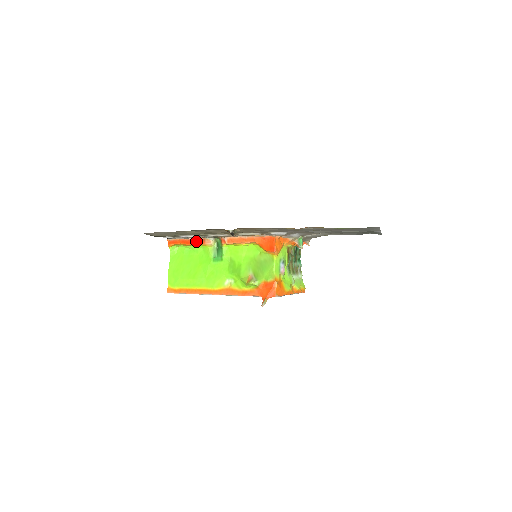
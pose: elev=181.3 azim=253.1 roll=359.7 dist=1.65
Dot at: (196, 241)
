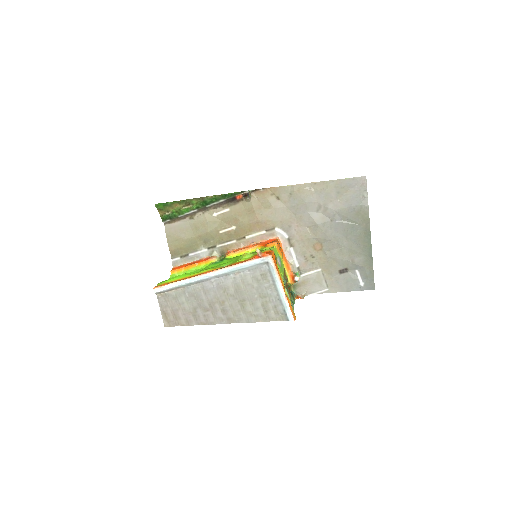
Dot at: (201, 260)
